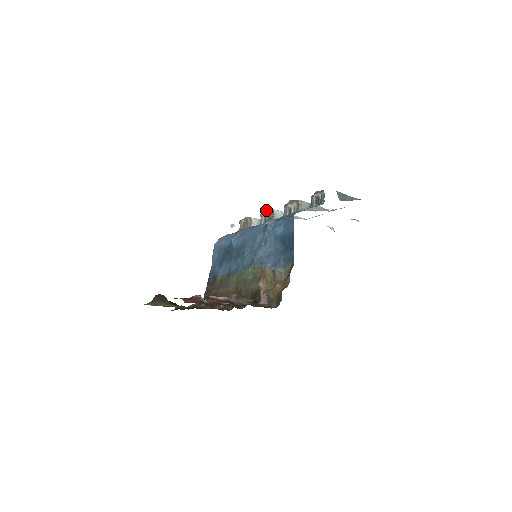
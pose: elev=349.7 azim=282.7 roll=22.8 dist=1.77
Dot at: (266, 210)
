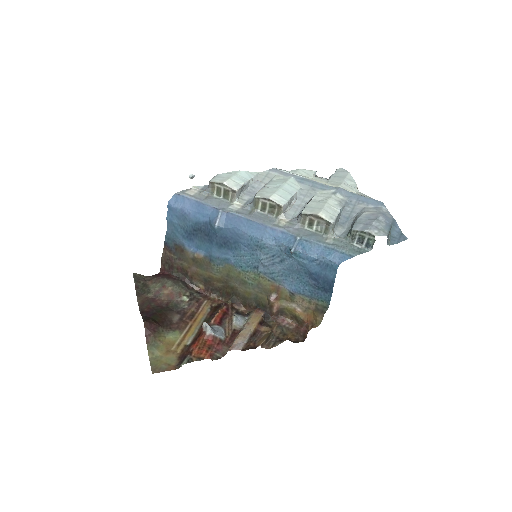
Dot at: (268, 200)
